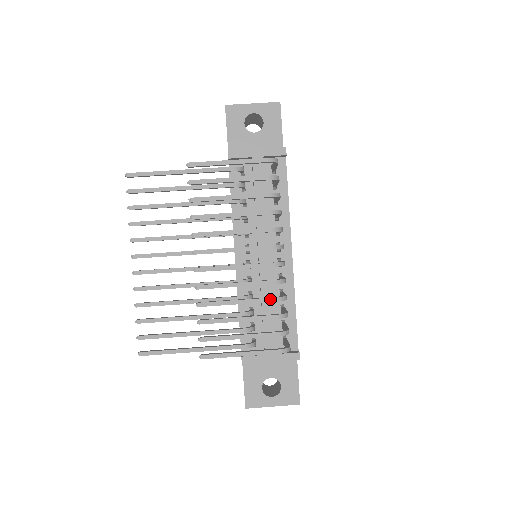
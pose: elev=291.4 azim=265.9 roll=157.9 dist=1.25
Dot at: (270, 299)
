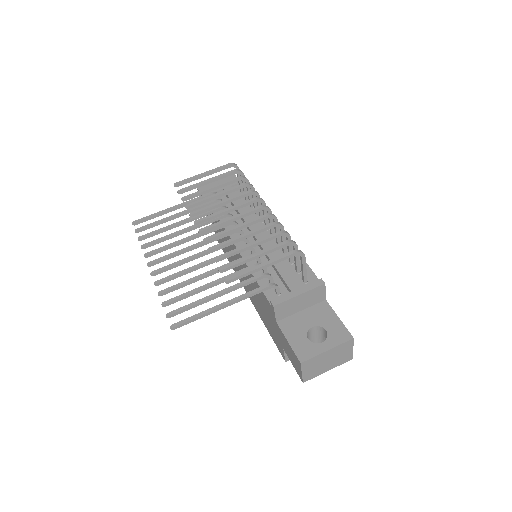
Dot at: (268, 225)
